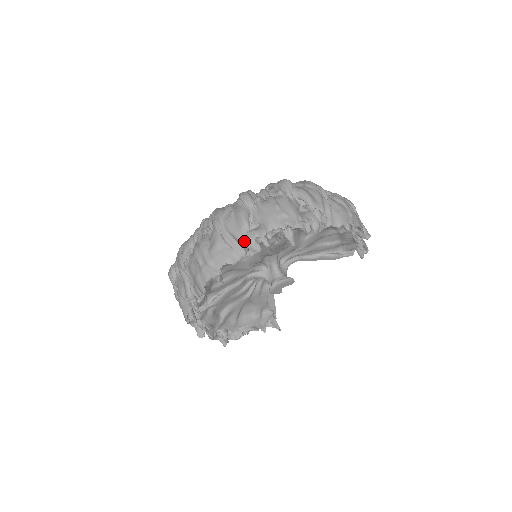
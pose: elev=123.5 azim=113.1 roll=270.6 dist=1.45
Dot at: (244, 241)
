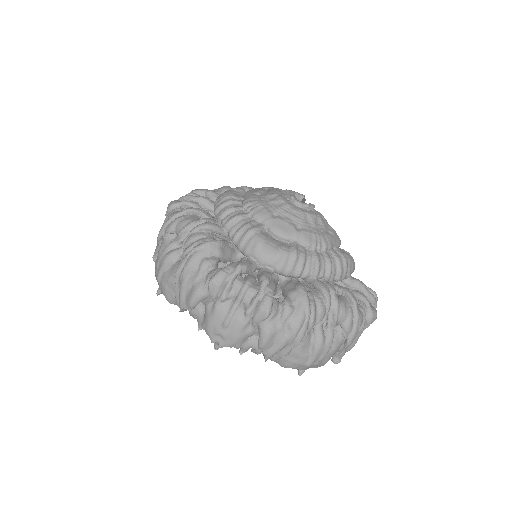
Dot at: (181, 310)
